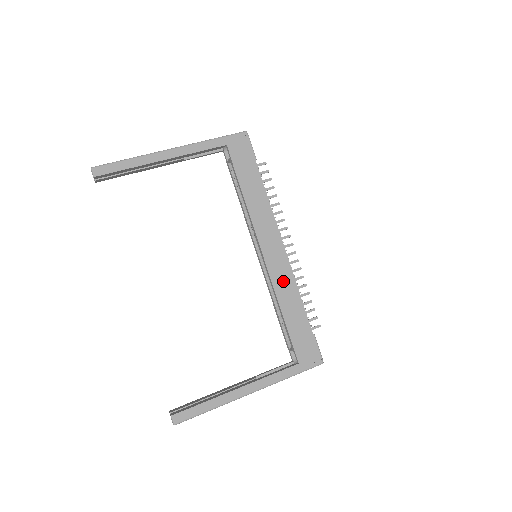
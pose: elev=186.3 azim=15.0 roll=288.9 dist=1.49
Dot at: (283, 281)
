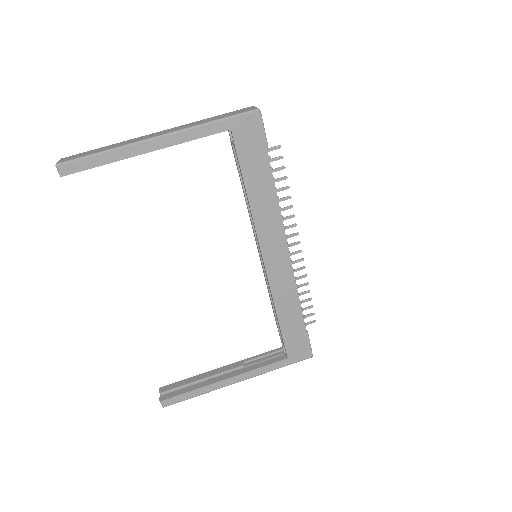
Dot at: (283, 286)
